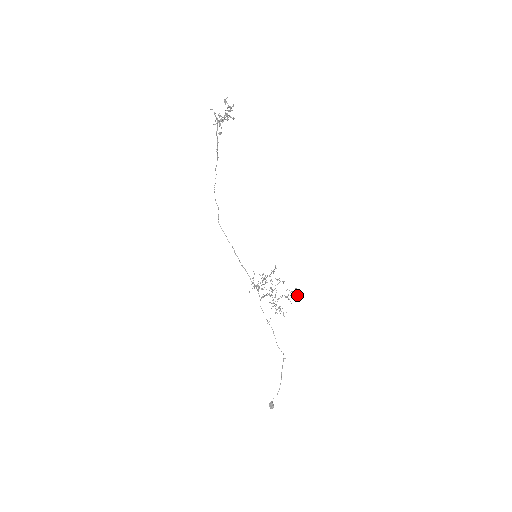
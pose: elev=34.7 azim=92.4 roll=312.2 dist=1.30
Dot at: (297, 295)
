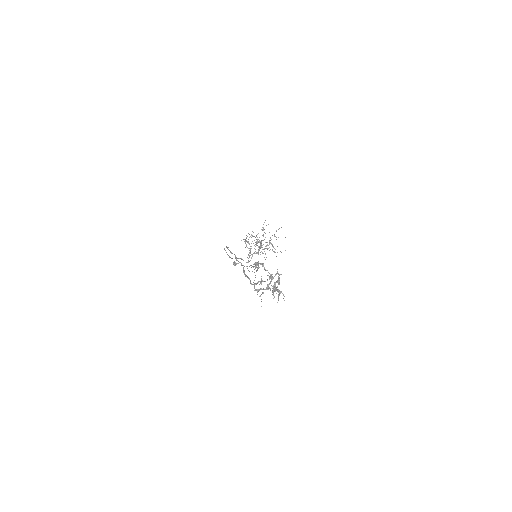
Dot at: occluded
